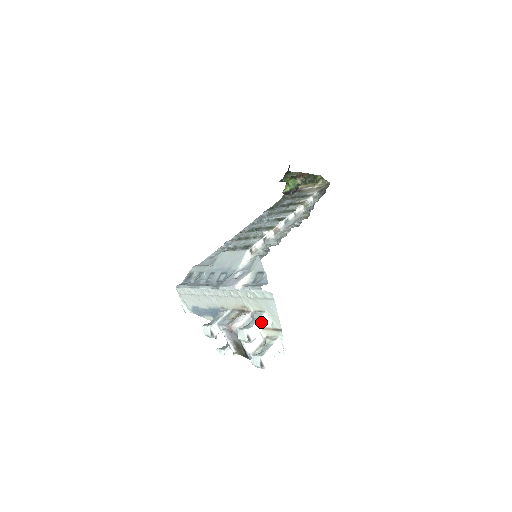
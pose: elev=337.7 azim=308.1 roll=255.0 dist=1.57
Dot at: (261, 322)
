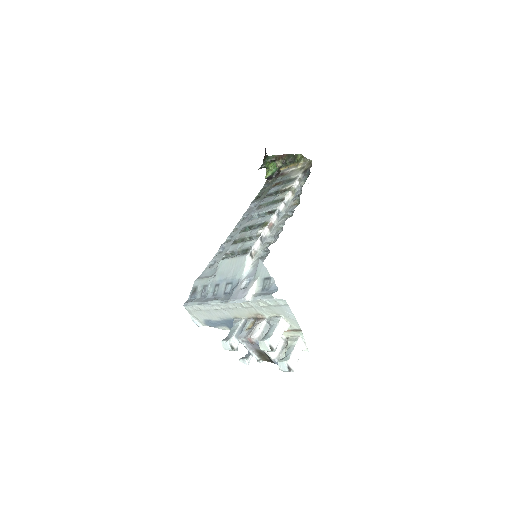
Dot at: (279, 328)
